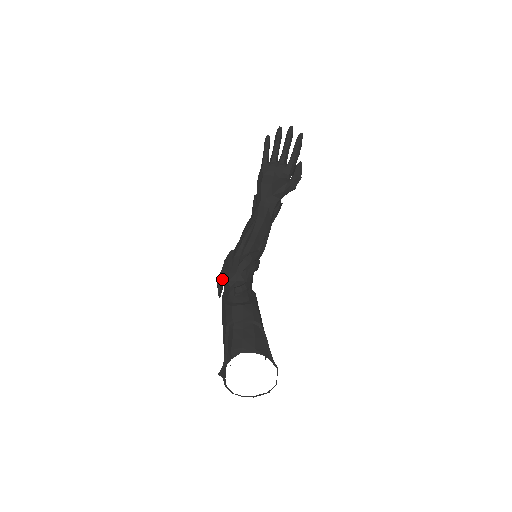
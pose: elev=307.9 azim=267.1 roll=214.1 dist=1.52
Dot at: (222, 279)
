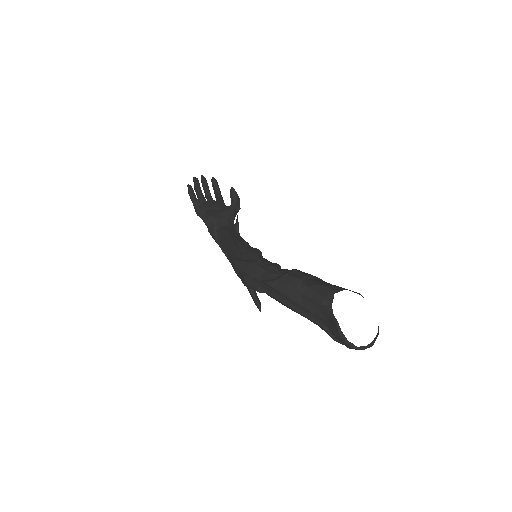
Dot at: (250, 273)
